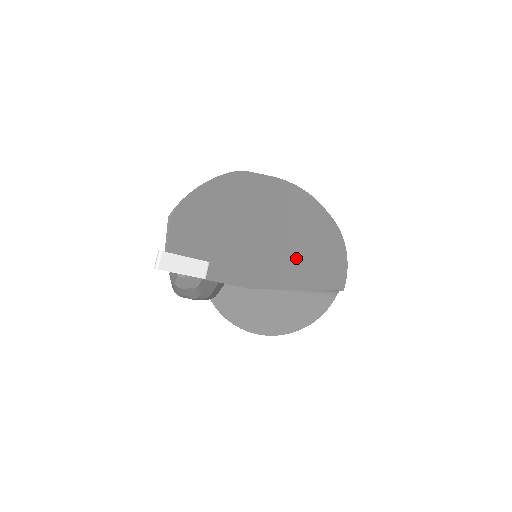
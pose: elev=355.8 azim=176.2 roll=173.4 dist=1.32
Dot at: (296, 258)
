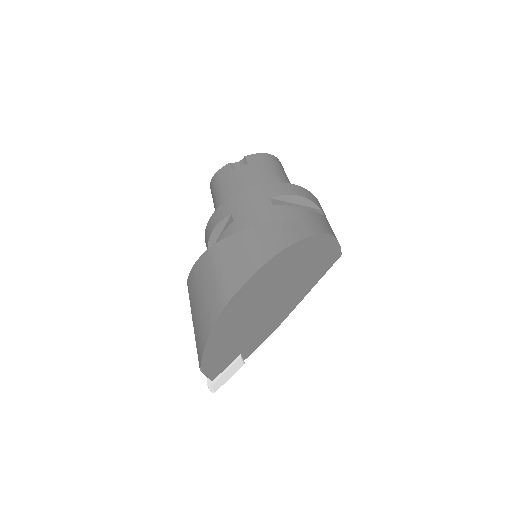
Dot at: (296, 285)
